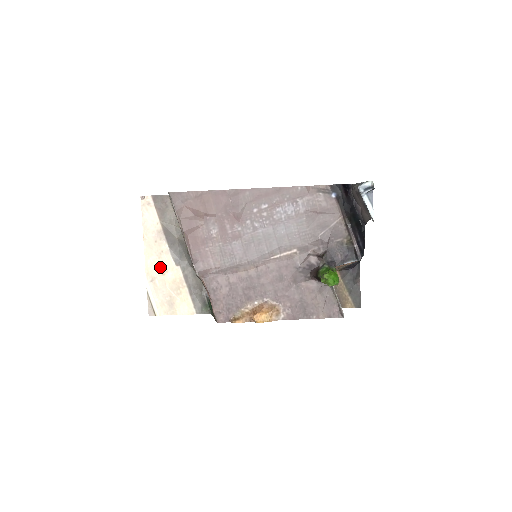
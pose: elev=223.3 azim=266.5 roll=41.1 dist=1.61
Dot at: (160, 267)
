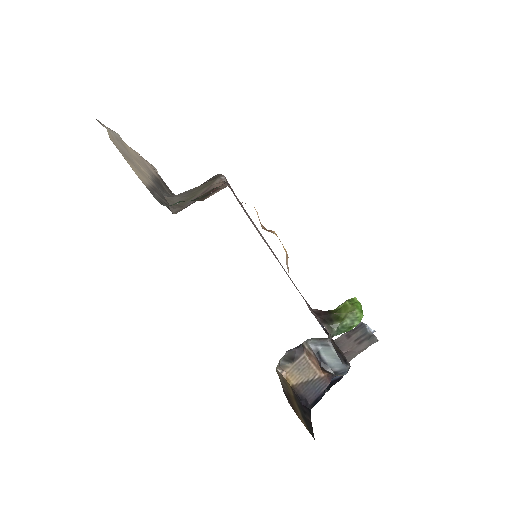
Dot at: (137, 159)
